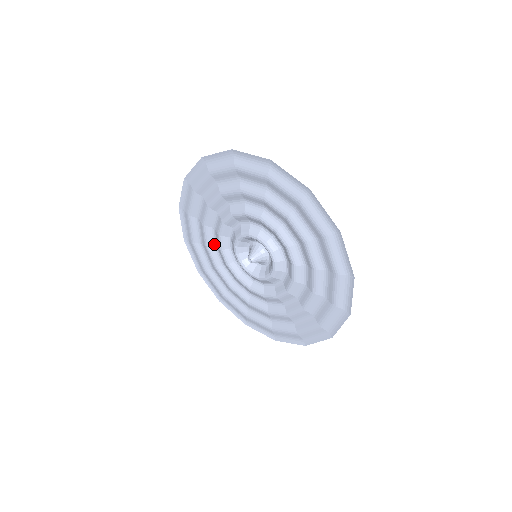
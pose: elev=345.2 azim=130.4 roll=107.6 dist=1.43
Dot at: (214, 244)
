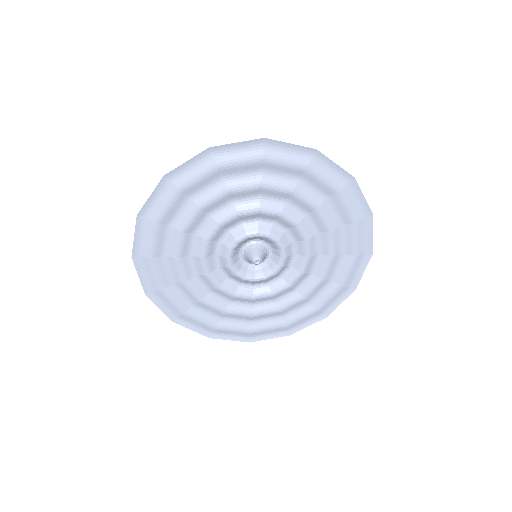
Dot at: (188, 253)
